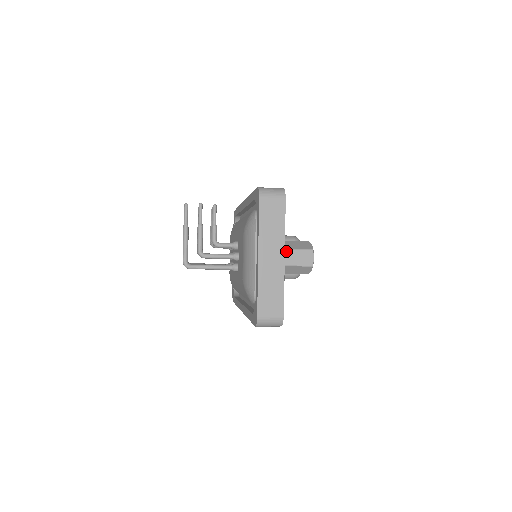
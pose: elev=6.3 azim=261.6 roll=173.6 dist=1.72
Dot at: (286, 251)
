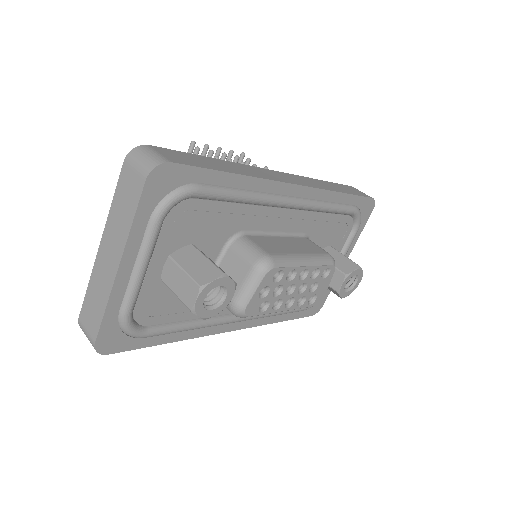
Dot at: (173, 264)
